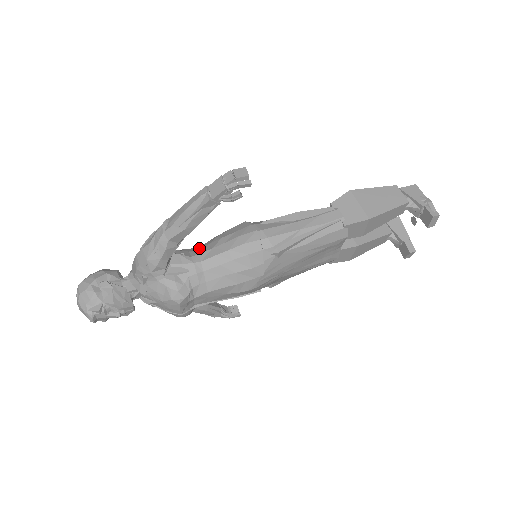
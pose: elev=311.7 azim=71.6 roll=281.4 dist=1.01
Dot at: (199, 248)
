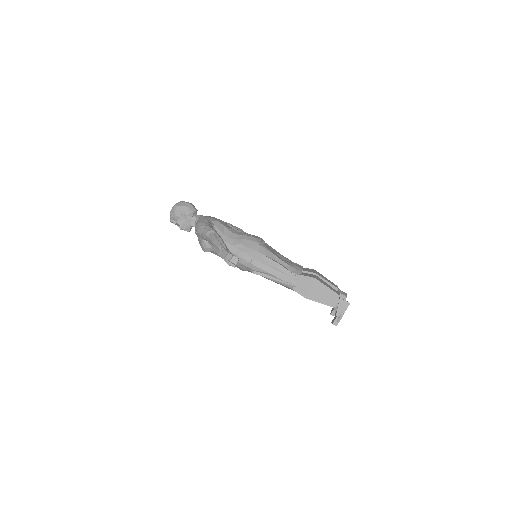
Dot at: (230, 237)
